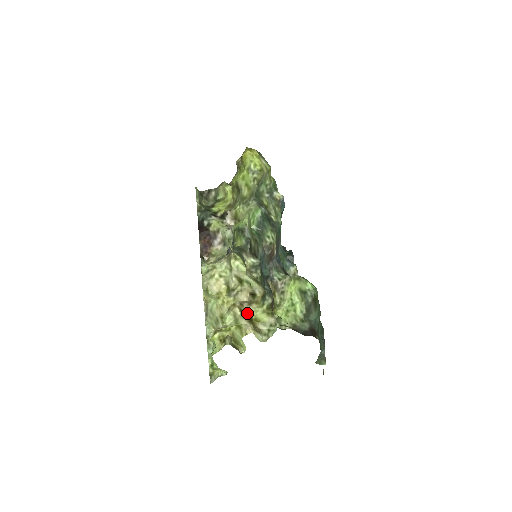
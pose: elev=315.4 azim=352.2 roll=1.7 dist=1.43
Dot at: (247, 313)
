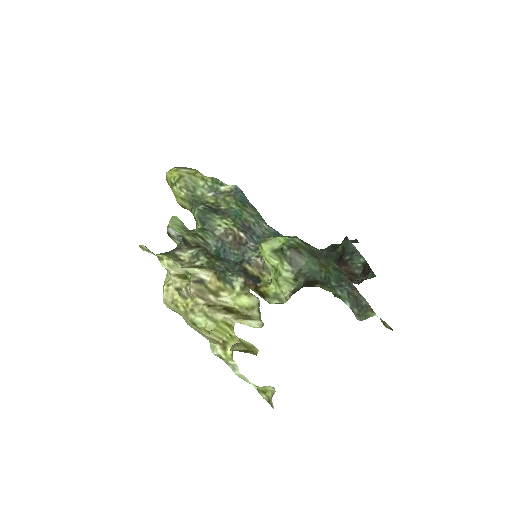
Dot at: (220, 306)
